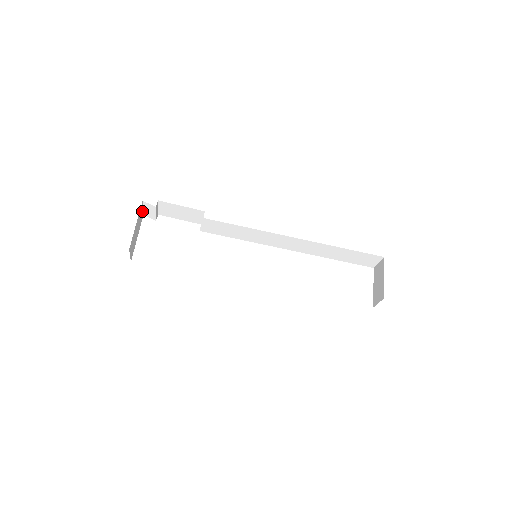
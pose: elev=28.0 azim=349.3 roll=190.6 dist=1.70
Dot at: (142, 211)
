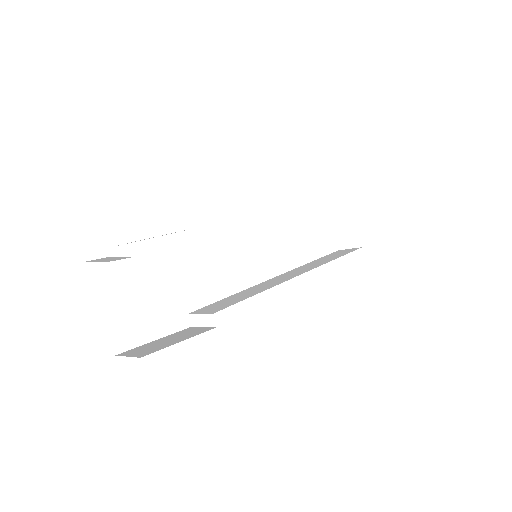
Dot at: occluded
